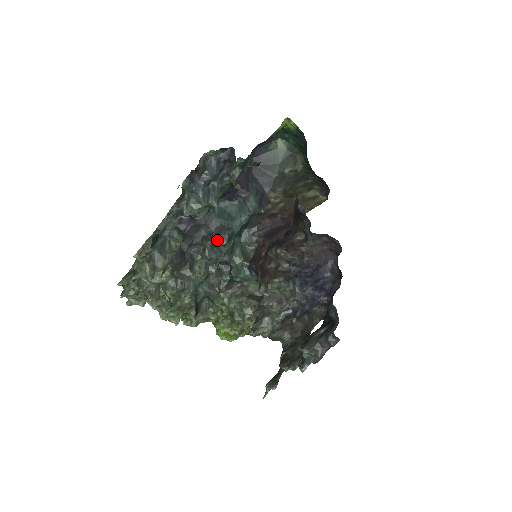
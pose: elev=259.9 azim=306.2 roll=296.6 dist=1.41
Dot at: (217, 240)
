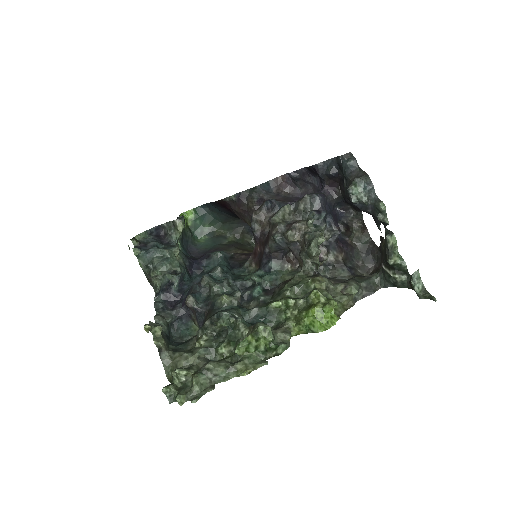
Dot at: (211, 273)
